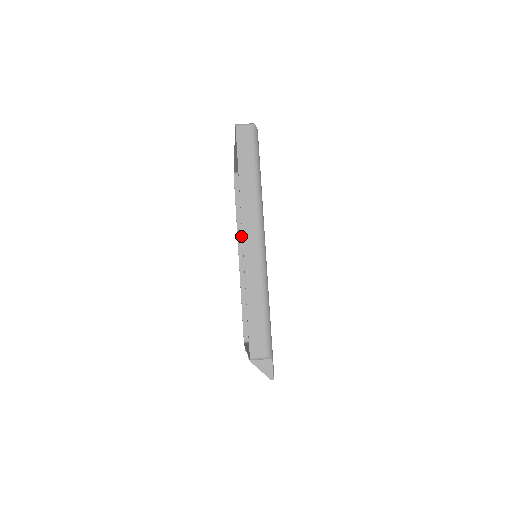
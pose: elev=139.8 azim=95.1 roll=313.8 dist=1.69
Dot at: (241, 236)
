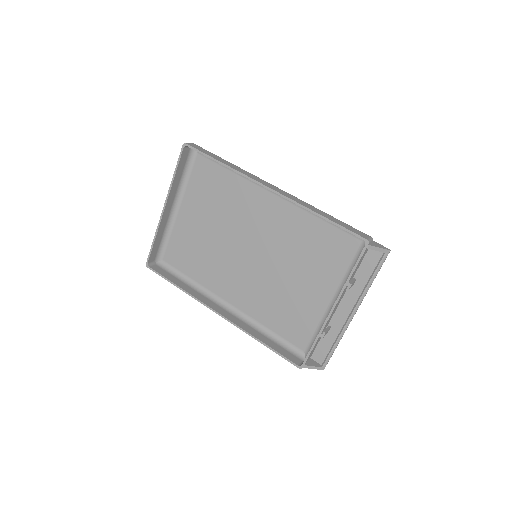
Dot at: (203, 300)
